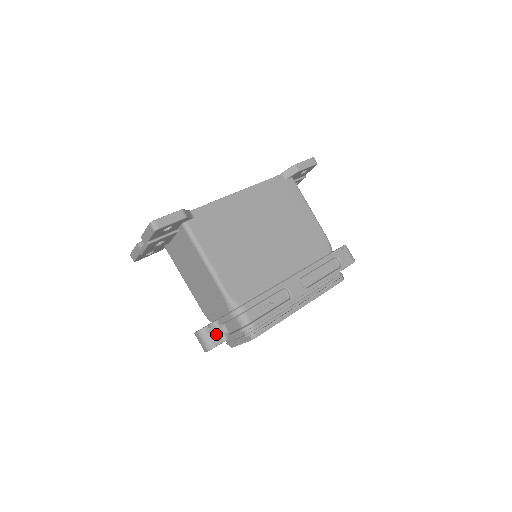
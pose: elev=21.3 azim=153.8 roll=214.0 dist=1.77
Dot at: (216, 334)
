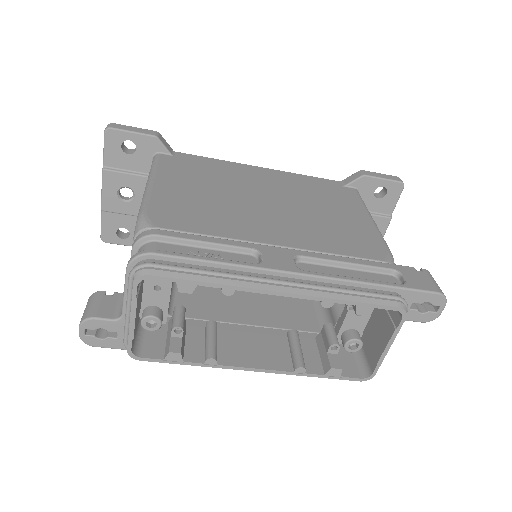
Dot at: (111, 305)
